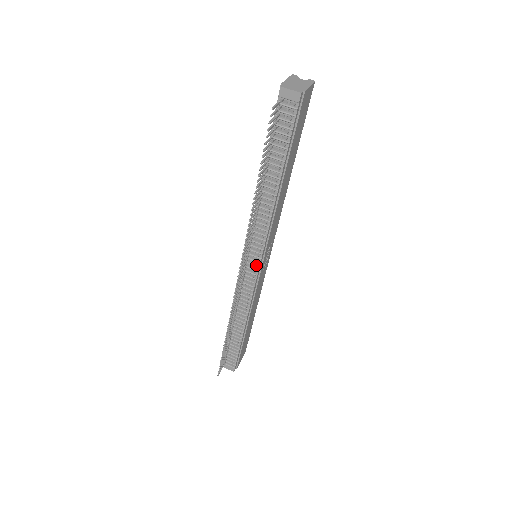
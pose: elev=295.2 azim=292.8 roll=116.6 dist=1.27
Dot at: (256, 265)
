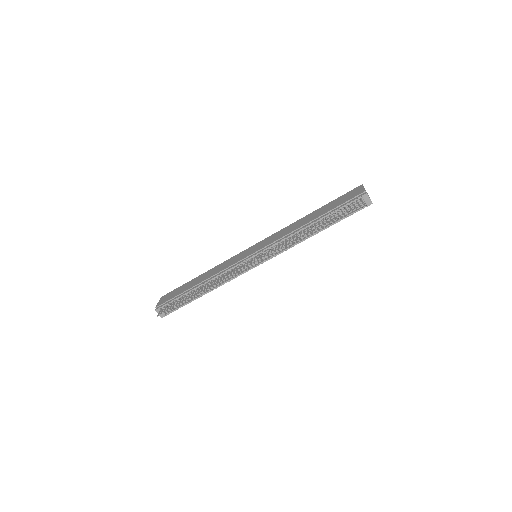
Dot at: (258, 263)
